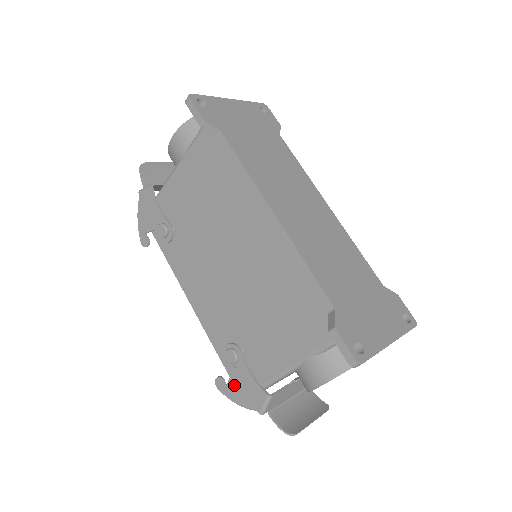
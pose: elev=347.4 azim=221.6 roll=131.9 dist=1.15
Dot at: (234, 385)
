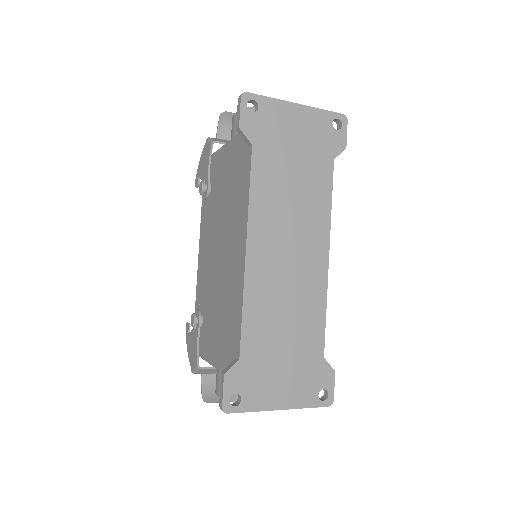
Dot at: (190, 338)
